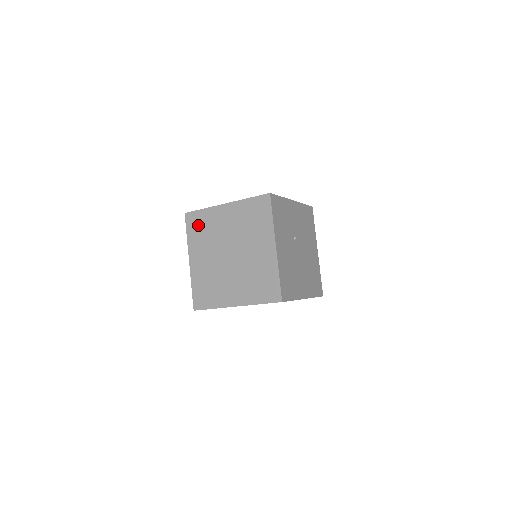
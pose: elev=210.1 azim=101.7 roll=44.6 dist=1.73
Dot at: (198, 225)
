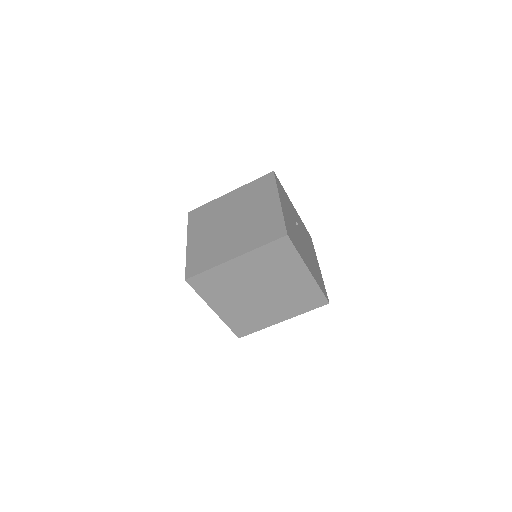
Dot at: (201, 215)
